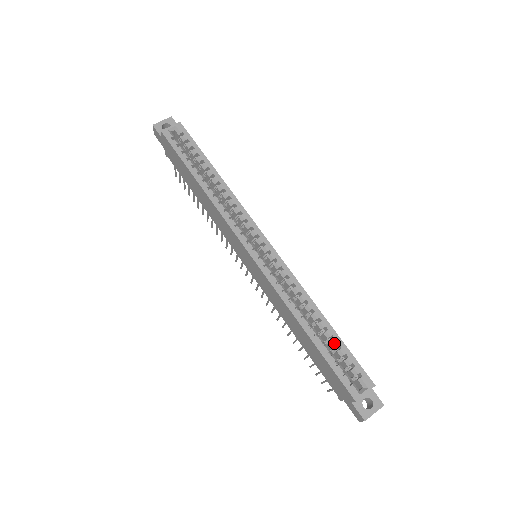
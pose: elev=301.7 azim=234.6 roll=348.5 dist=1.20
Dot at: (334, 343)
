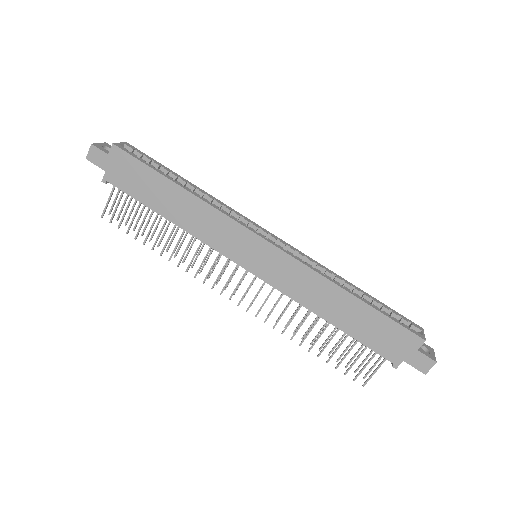
Dot at: (376, 302)
